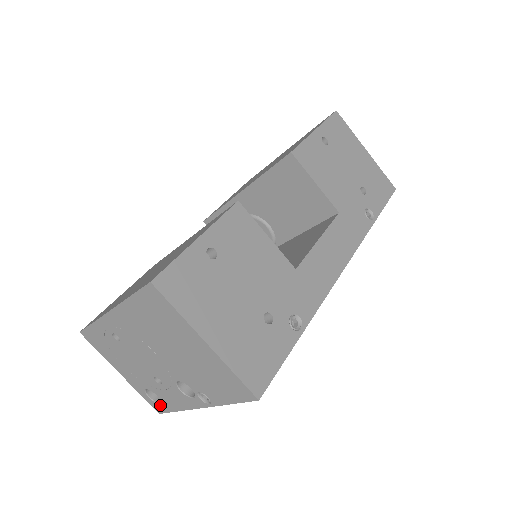
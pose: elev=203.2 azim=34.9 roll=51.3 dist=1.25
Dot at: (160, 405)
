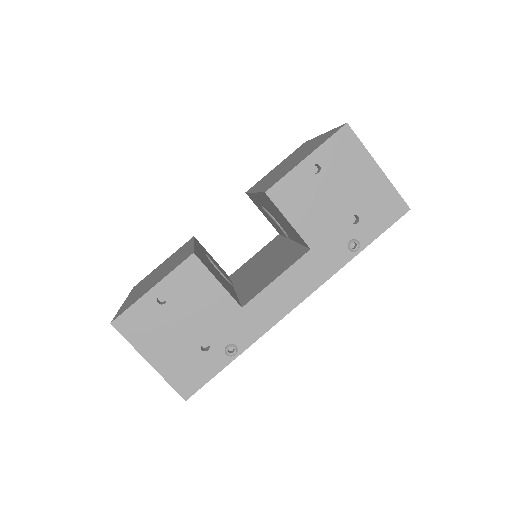
Dot at: occluded
